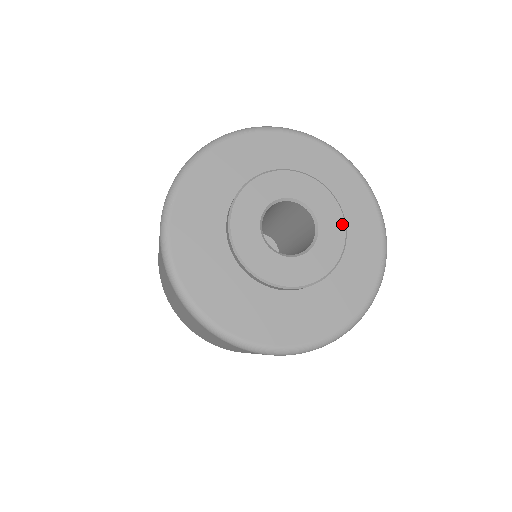
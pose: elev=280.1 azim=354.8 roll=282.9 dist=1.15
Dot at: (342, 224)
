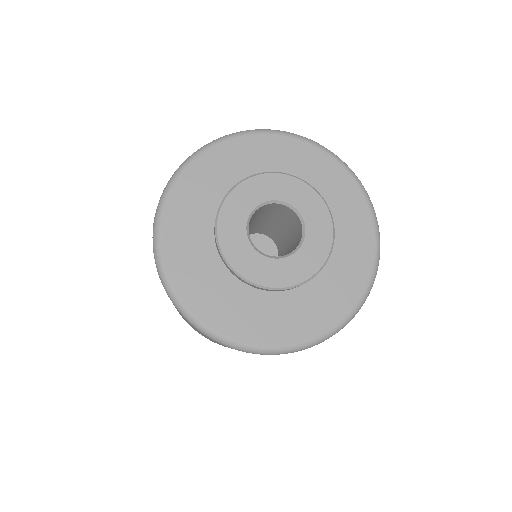
Dot at: (323, 259)
